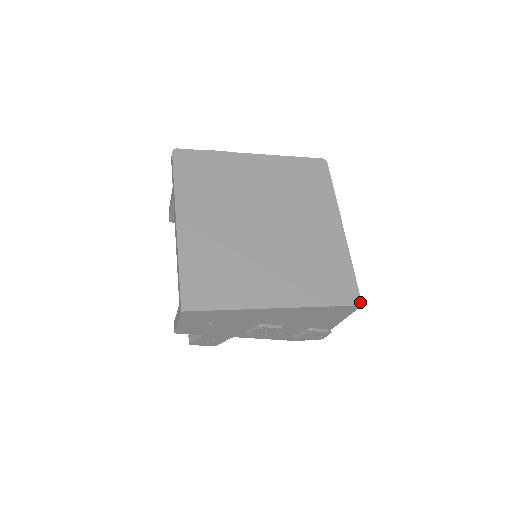
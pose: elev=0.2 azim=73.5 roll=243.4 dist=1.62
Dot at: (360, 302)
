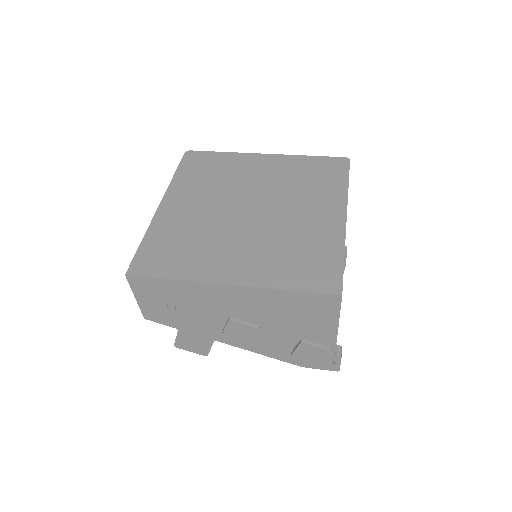
Dot at: (340, 292)
